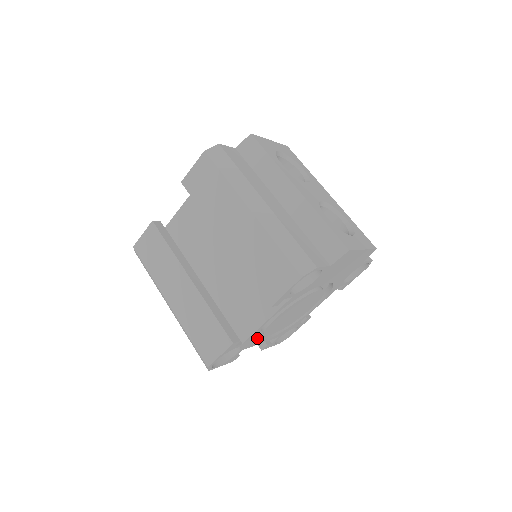
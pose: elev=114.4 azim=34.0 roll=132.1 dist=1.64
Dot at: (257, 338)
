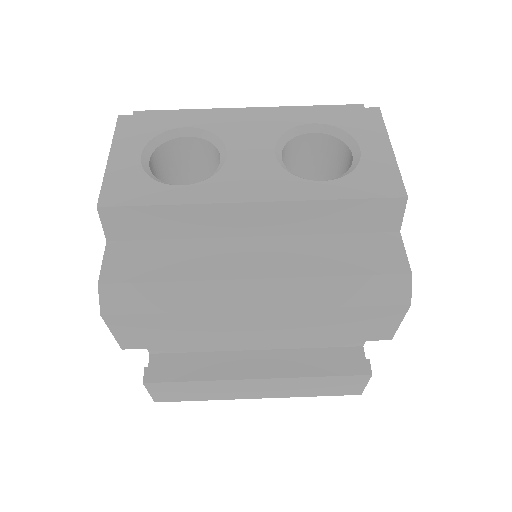
Dot at: occluded
